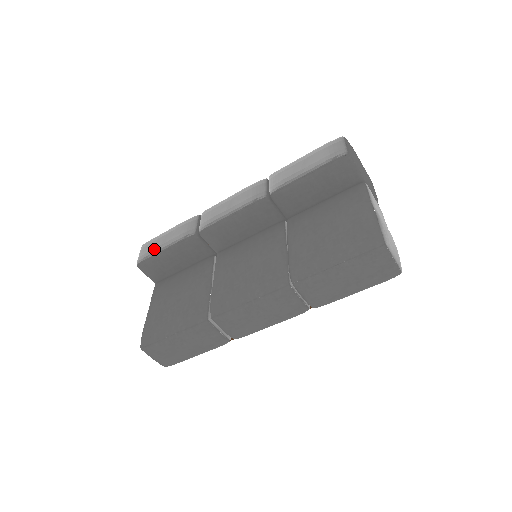
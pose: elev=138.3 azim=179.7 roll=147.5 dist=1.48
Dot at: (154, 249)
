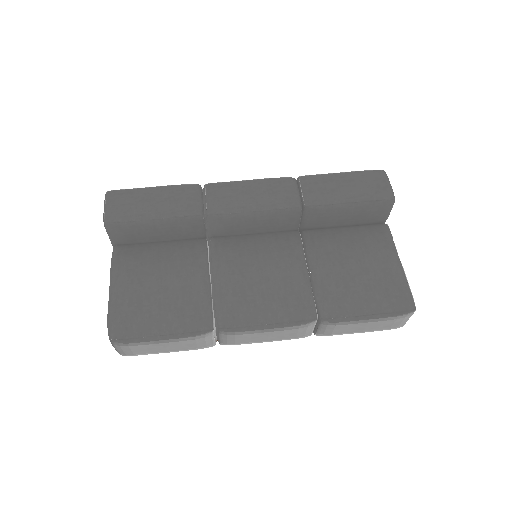
Dot at: (136, 210)
